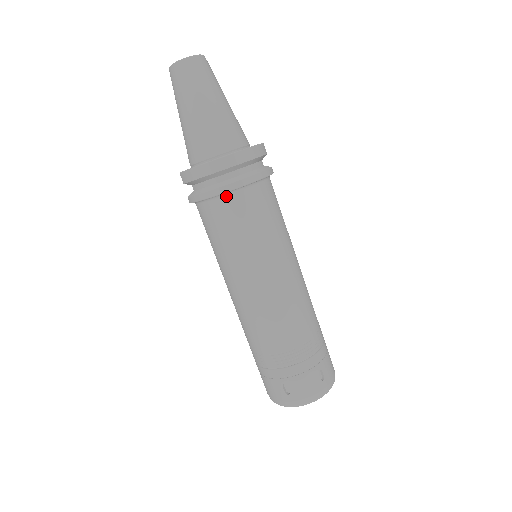
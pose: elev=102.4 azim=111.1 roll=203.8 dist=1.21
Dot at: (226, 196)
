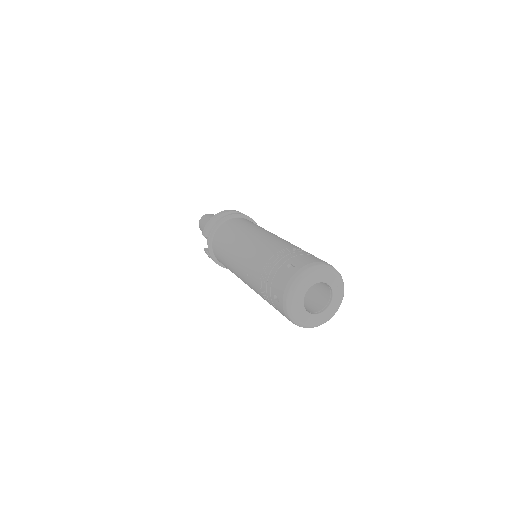
Dot at: (228, 220)
